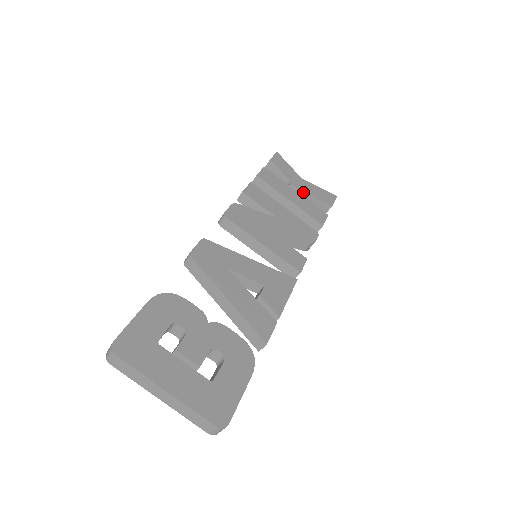
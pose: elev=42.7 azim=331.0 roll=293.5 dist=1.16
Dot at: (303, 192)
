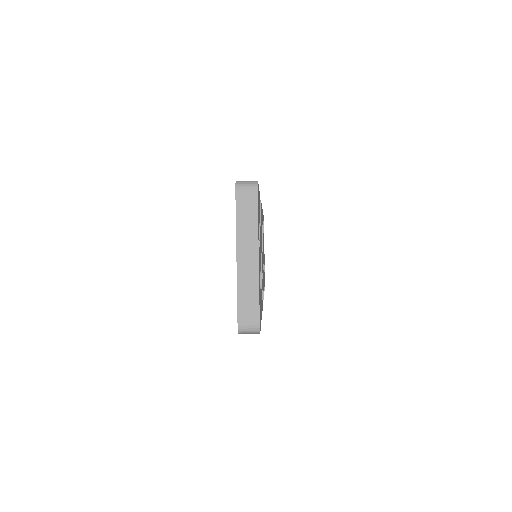
Dot at: occluded
